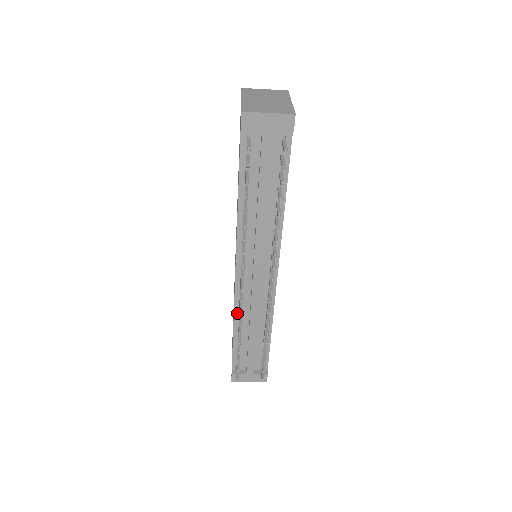
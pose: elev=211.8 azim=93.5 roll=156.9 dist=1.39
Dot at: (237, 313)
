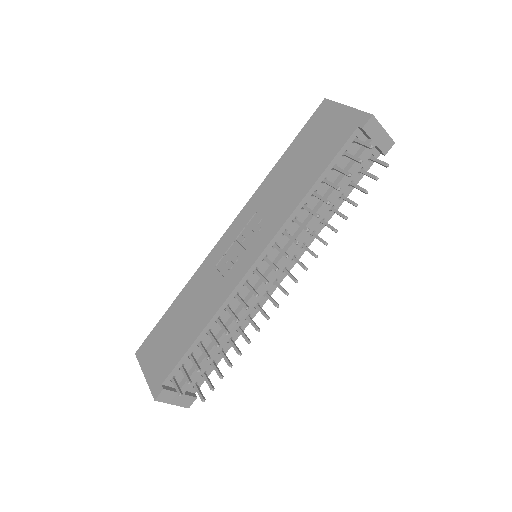
Dot at: (221, 311)
